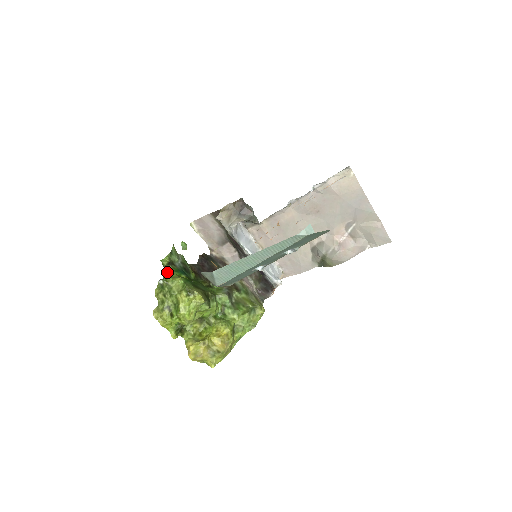
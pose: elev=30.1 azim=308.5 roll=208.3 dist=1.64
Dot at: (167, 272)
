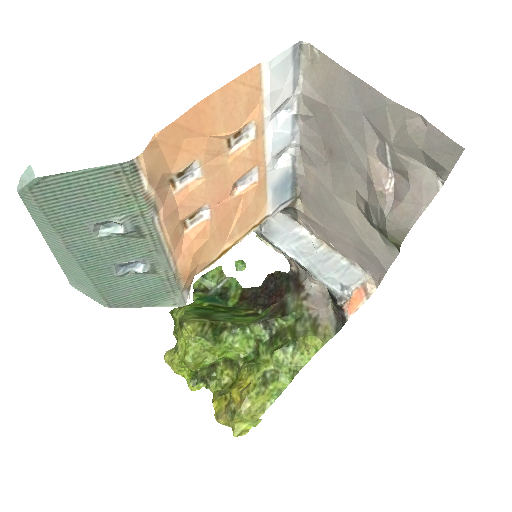
Dot at: occluded
